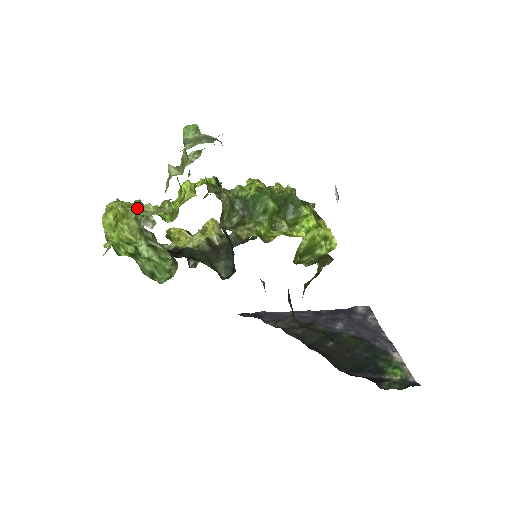
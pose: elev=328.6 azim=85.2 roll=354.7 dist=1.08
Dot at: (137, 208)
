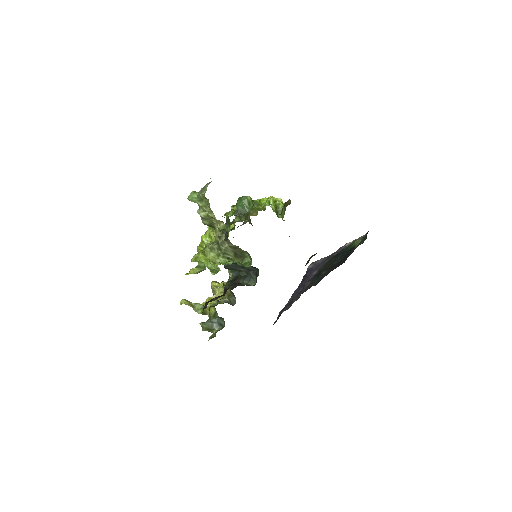
Dot at: (206, 247)
